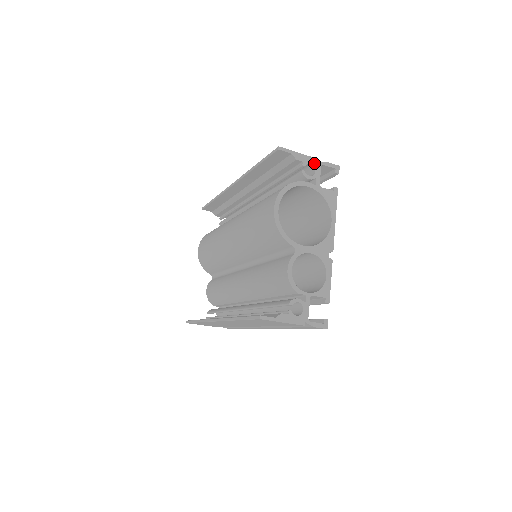
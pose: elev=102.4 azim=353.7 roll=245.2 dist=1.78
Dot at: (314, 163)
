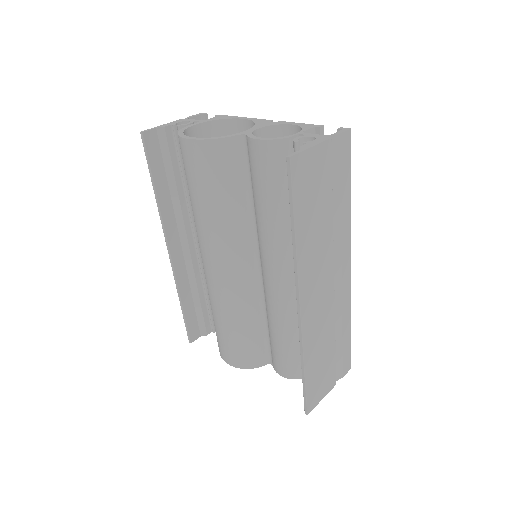
Dot at: (180, 121)
